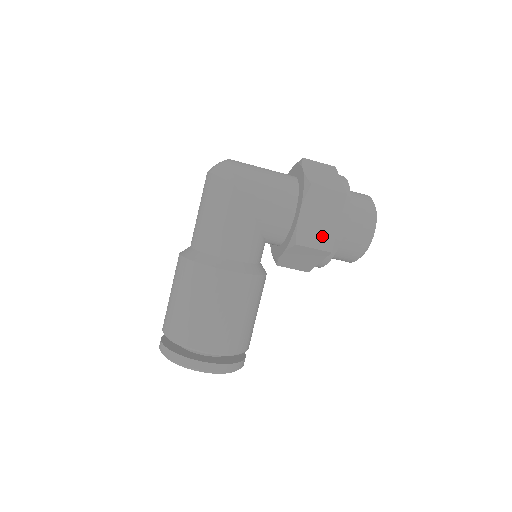
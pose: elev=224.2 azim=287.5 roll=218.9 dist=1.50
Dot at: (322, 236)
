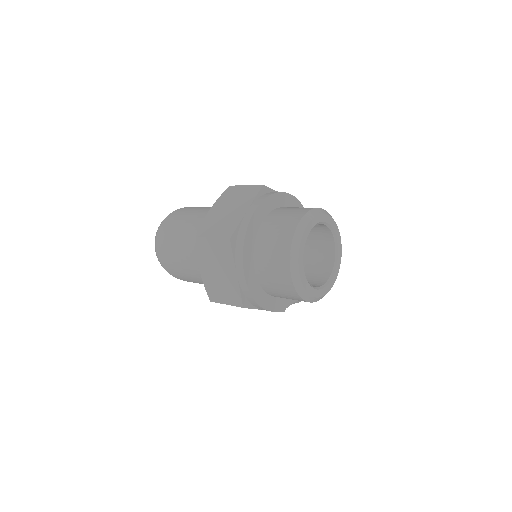
Dot at: occluded
